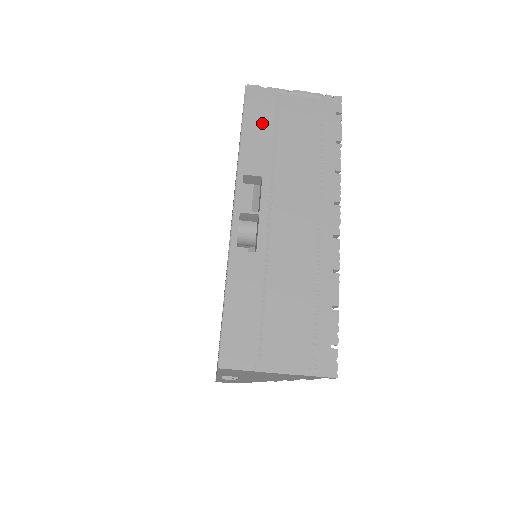
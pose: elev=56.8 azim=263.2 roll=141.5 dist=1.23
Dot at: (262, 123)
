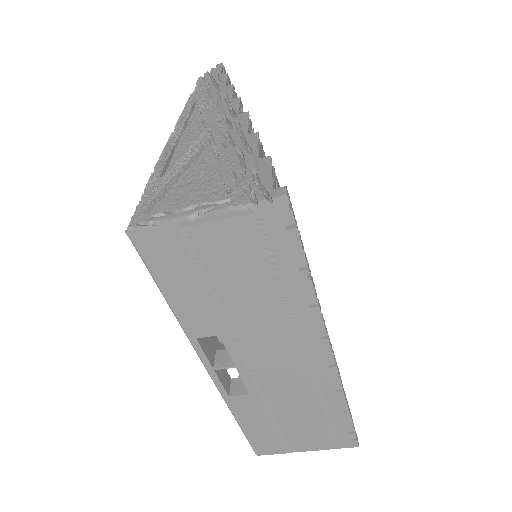
Dot at: (182, 278)
